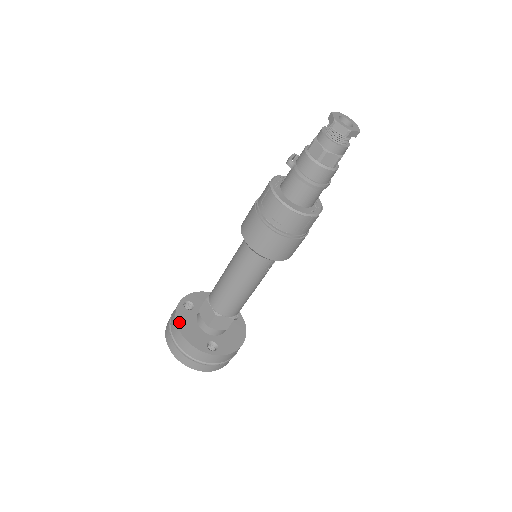
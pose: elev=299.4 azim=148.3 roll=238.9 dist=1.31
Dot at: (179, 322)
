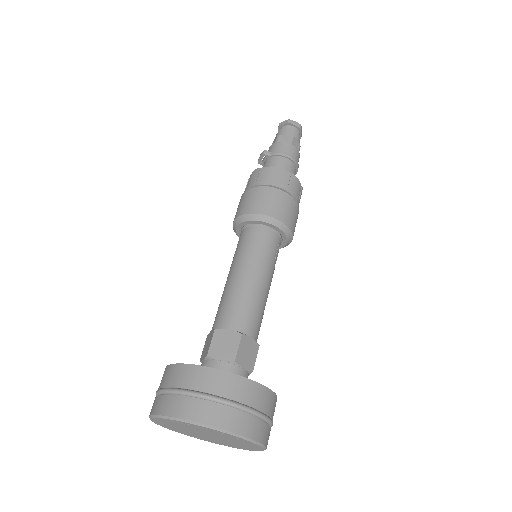
Dot at: (194, 366)
